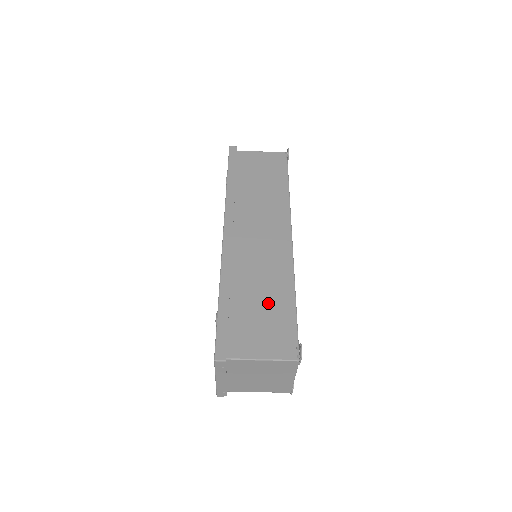
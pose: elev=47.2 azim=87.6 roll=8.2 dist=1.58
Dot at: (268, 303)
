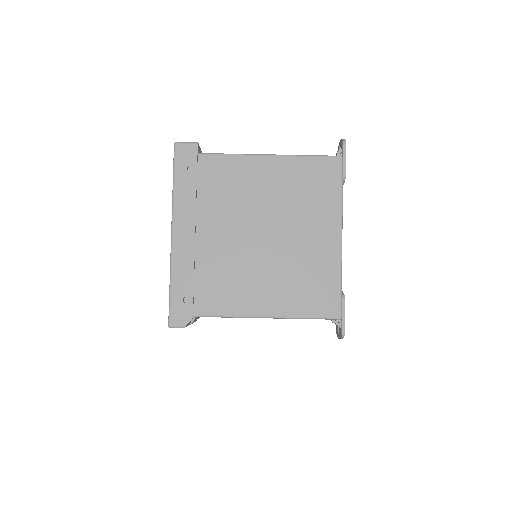
Dot at: occluded
